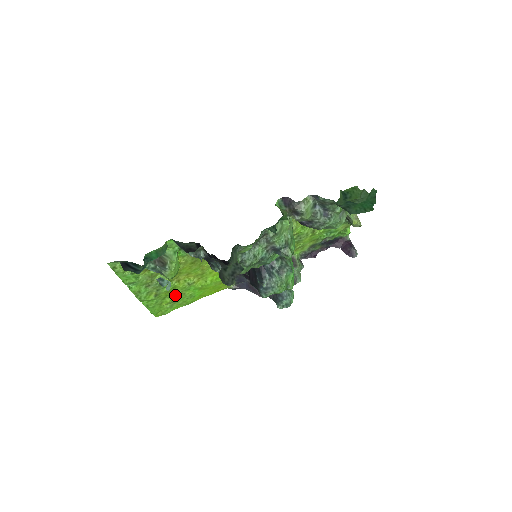
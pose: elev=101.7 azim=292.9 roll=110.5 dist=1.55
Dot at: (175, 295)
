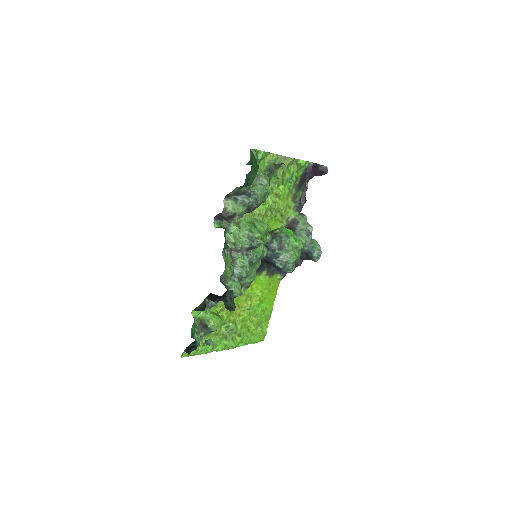
Dot at: (252, 321)
